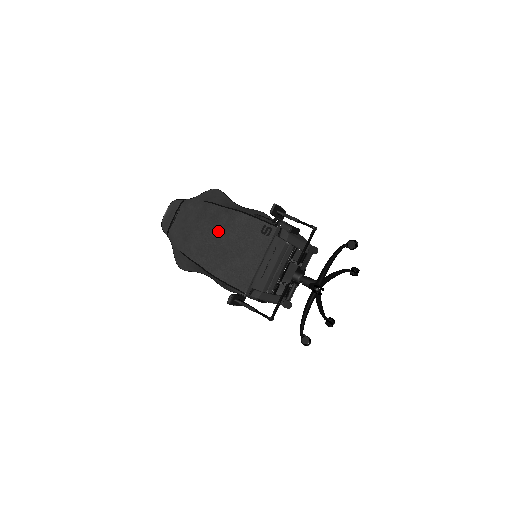
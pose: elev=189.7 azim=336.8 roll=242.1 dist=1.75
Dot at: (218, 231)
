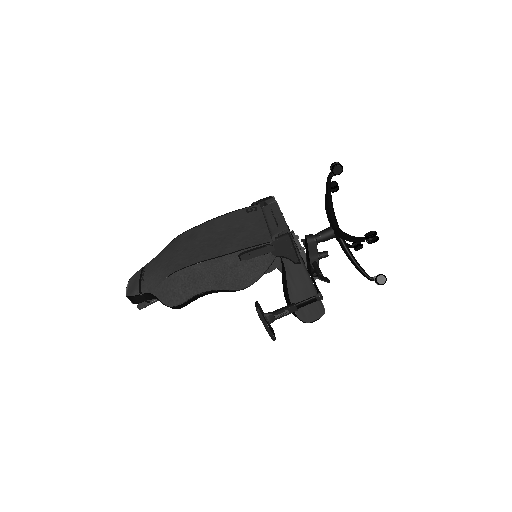
Dot at: (202, 237)
